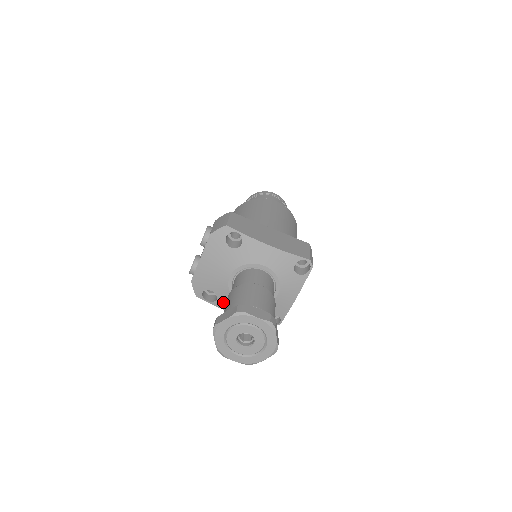
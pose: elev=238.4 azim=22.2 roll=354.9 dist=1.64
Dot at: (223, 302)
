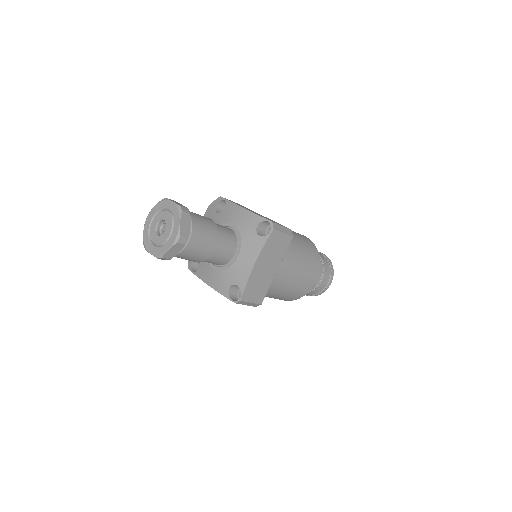
Dot at: (201, 269)
